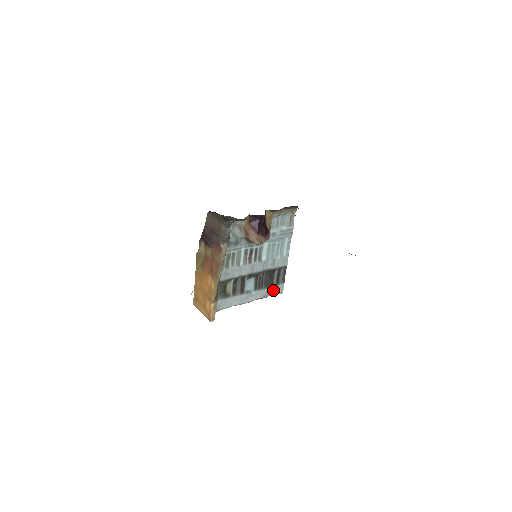
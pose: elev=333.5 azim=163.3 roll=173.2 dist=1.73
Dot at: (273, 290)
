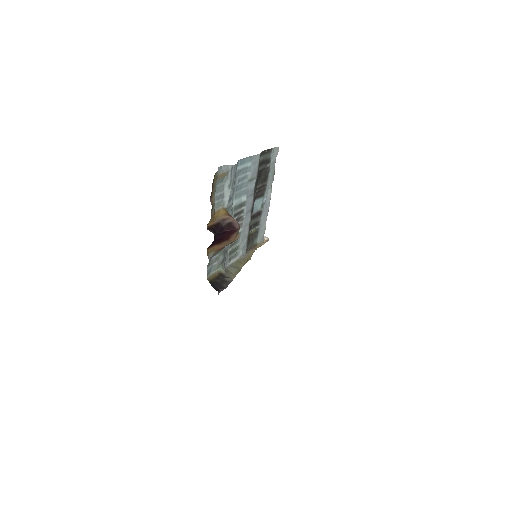
Dot at: (272, 165)
